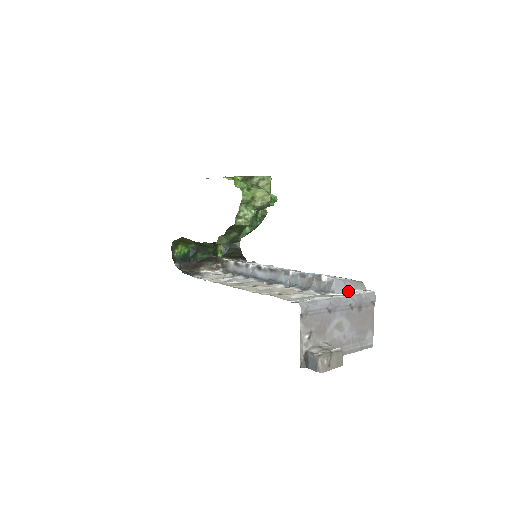
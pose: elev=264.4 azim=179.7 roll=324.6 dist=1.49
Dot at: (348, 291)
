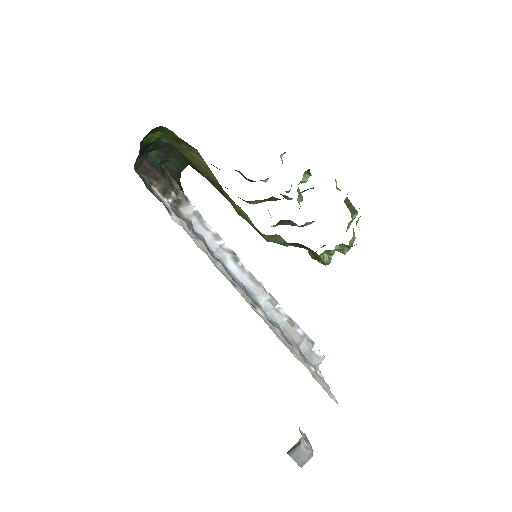
Dot at: occluded
